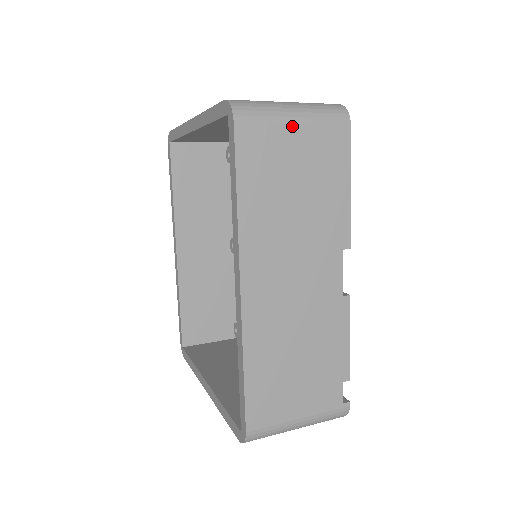
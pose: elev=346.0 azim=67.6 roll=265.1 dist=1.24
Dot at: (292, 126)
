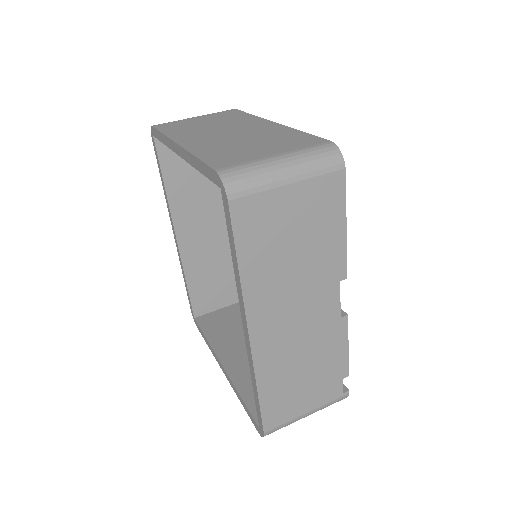
Dot at: (286, 188)
